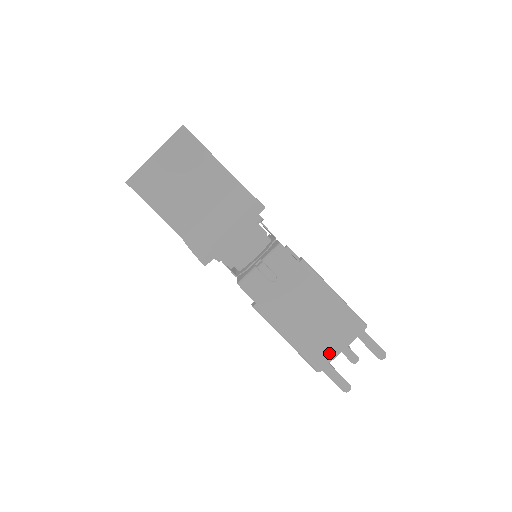
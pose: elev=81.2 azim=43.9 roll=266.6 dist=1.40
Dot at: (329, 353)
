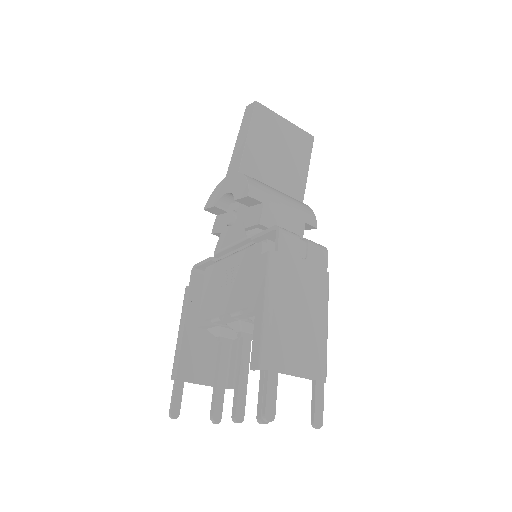
Dot at: (286, 363)
